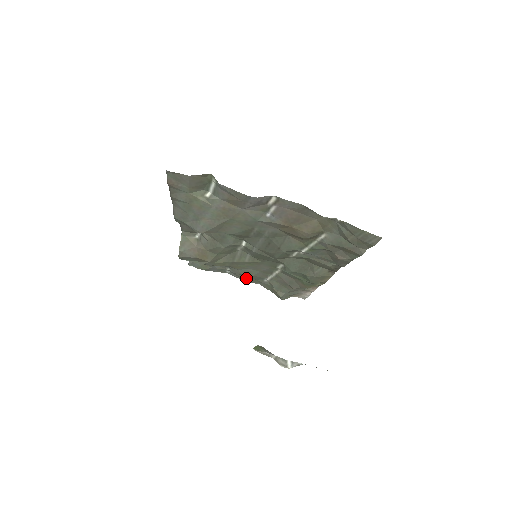
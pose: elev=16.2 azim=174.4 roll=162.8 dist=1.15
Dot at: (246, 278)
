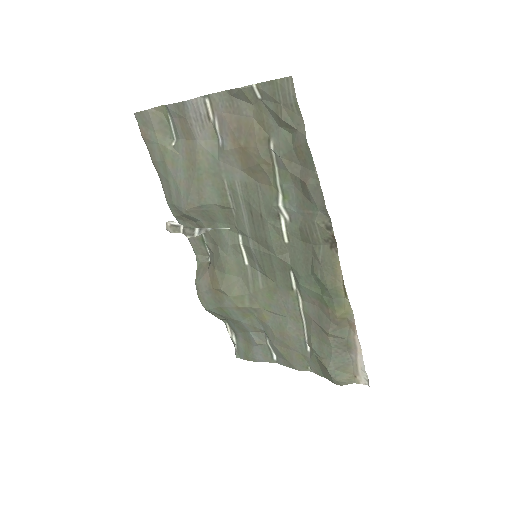
Dot at: (290, 355)
